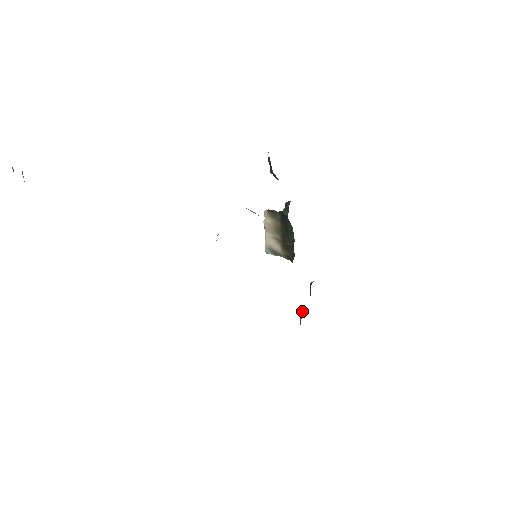
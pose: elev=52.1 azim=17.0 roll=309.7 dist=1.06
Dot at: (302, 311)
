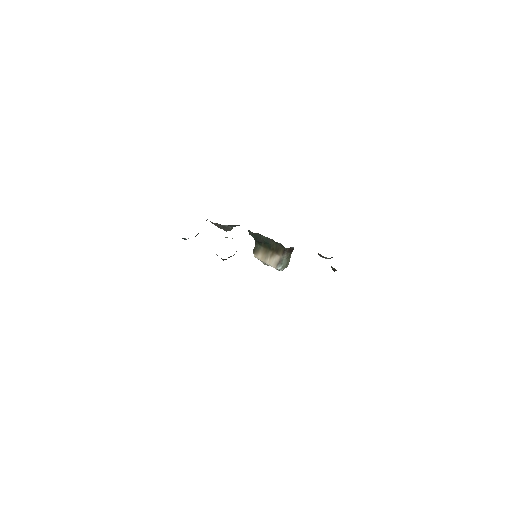
Dot at: (331, 267)
